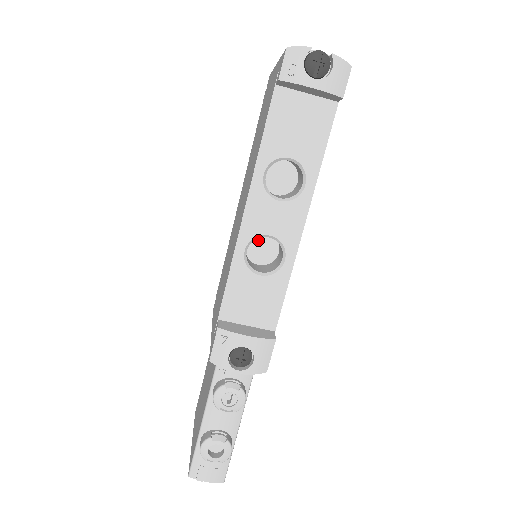
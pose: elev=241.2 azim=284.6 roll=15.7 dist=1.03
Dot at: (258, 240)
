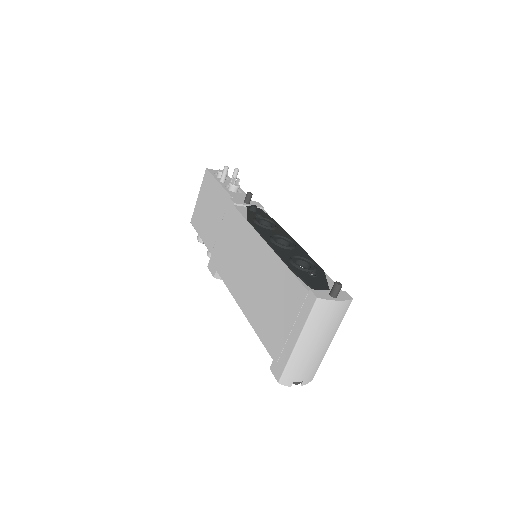
Dot at: occluded
